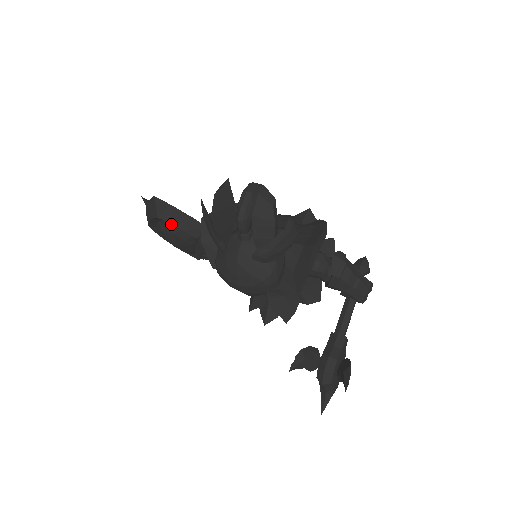
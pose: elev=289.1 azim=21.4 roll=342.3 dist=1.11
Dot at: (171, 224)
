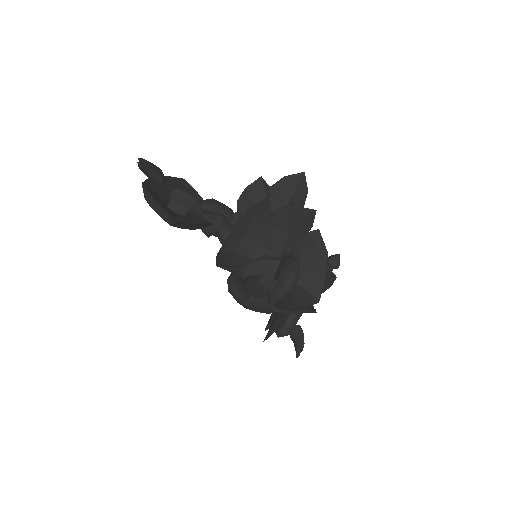
Dot at: occluded
